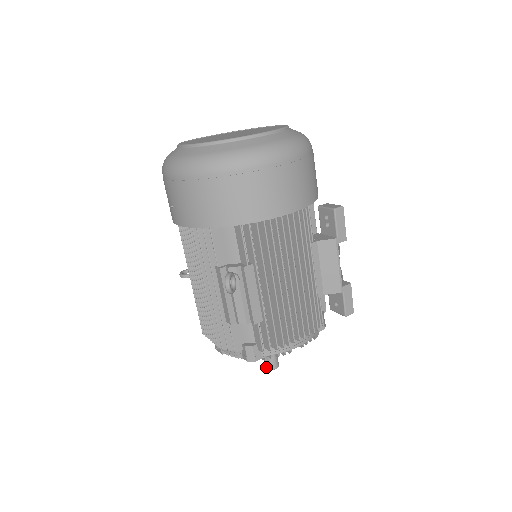
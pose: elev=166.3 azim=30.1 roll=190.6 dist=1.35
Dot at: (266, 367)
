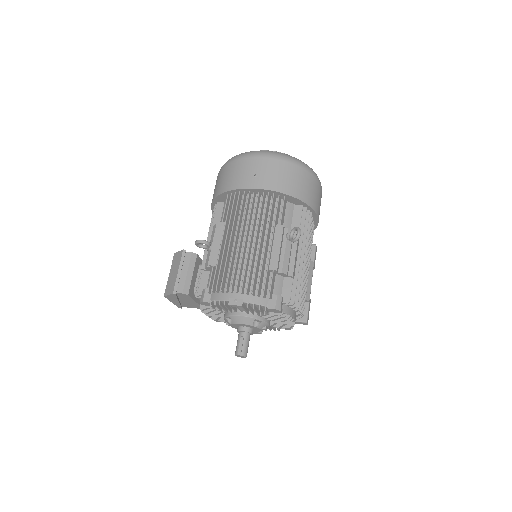
Dot at: (240, 352)
